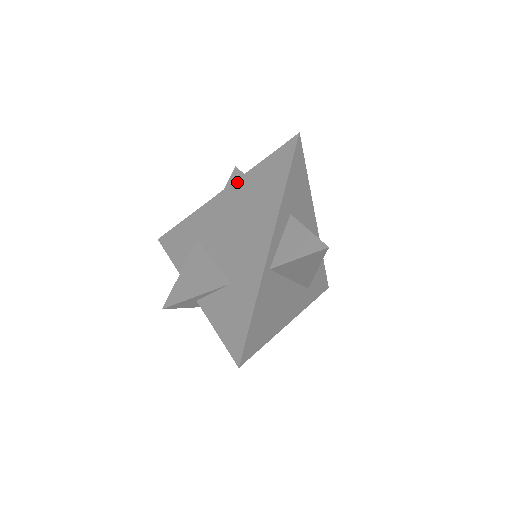
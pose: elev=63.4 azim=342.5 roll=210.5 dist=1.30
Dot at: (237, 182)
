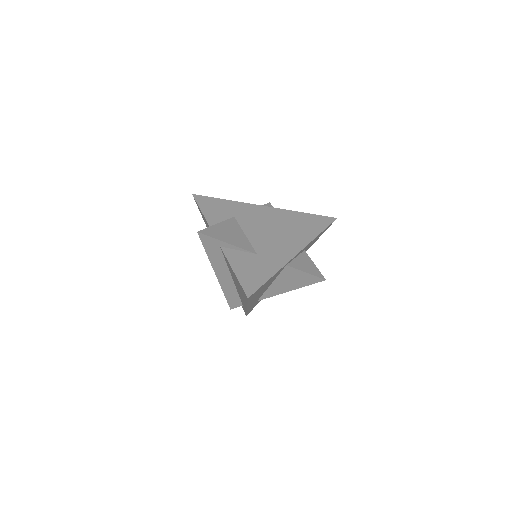
Dot at: (282, 210)
